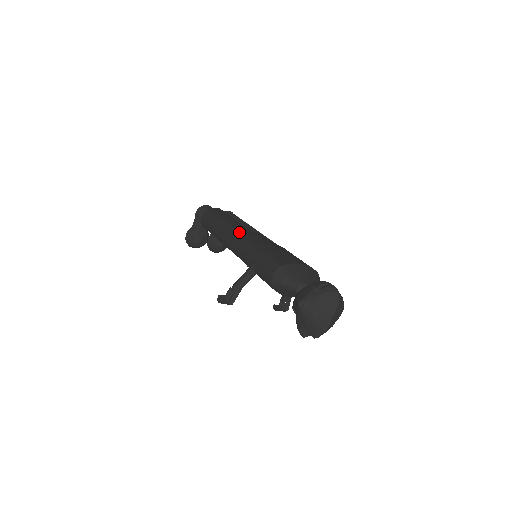
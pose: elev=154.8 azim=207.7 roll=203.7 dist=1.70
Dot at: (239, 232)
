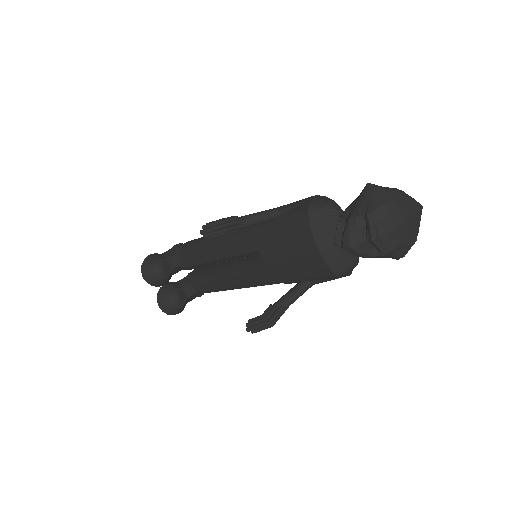
Dot at: occluded
